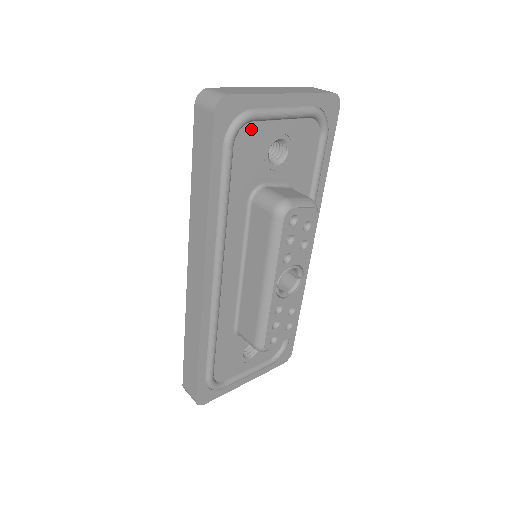
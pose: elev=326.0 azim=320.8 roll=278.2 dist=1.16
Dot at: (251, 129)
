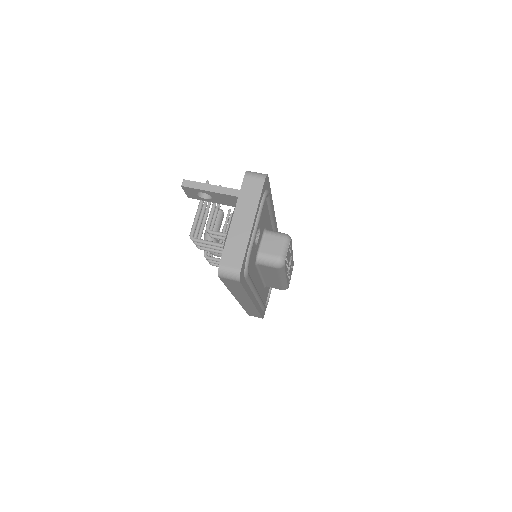
Dot at: occluded
